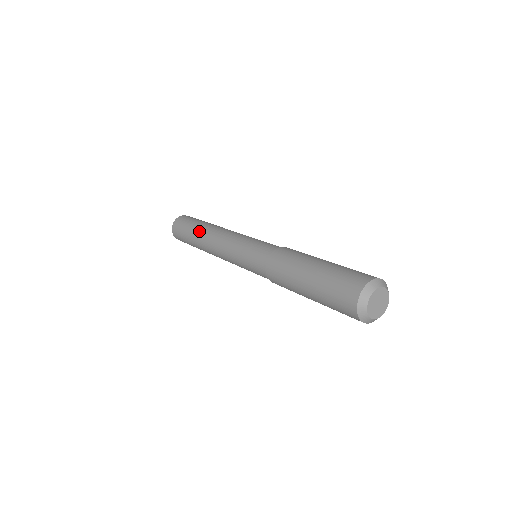
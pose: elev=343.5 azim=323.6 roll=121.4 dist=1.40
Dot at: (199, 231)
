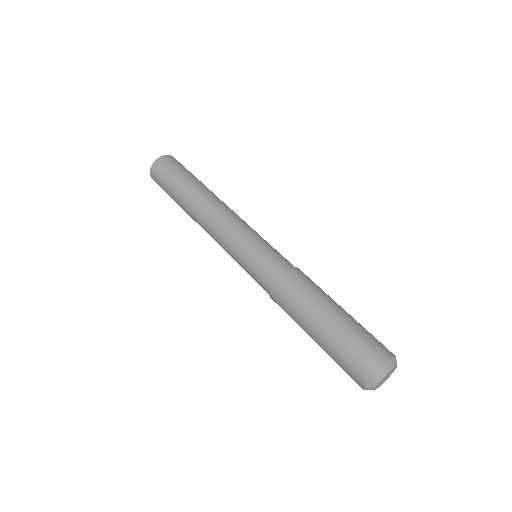
Dot at: (189, 195)
